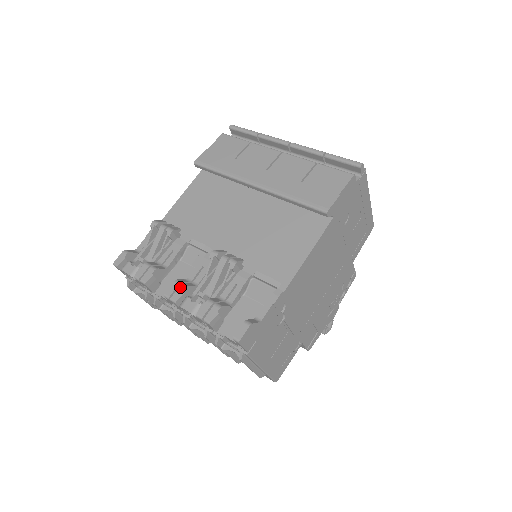
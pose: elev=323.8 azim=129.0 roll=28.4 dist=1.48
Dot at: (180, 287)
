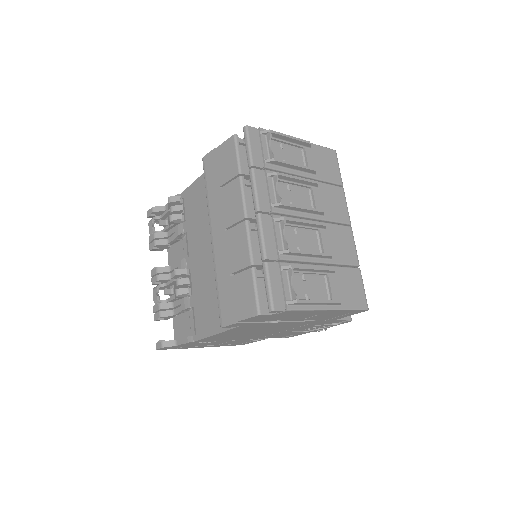
Dot at: (156, 277)
